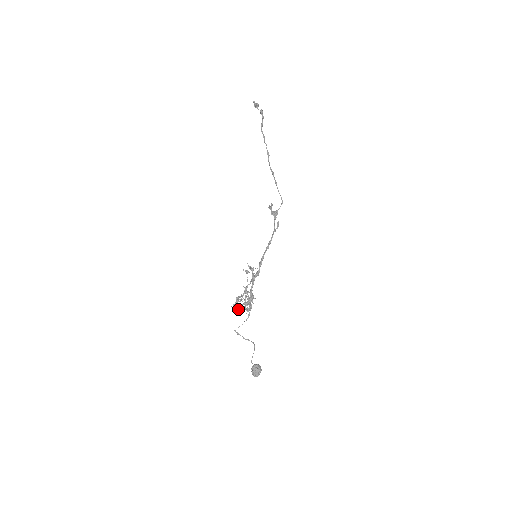
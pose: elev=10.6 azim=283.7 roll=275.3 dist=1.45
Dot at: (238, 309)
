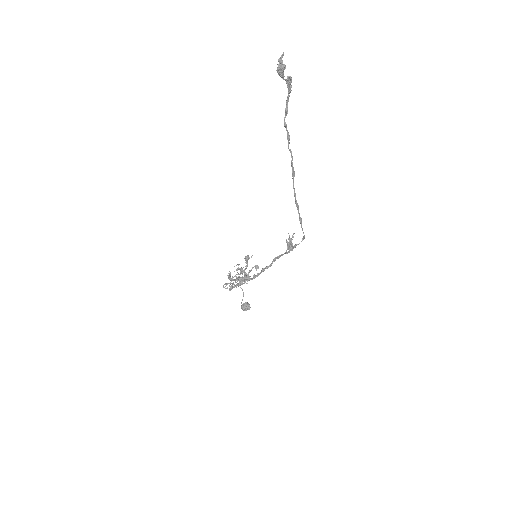
Dot at: occluded
